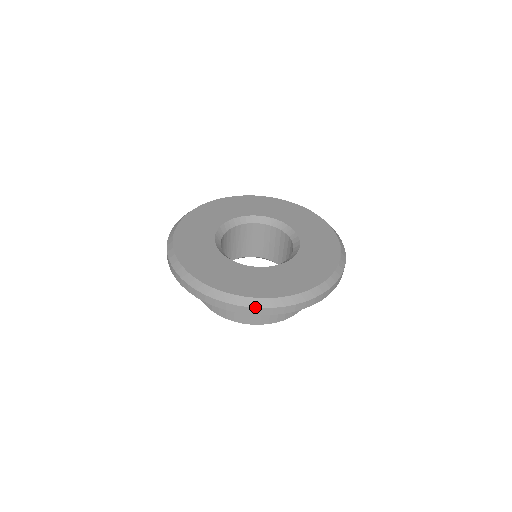
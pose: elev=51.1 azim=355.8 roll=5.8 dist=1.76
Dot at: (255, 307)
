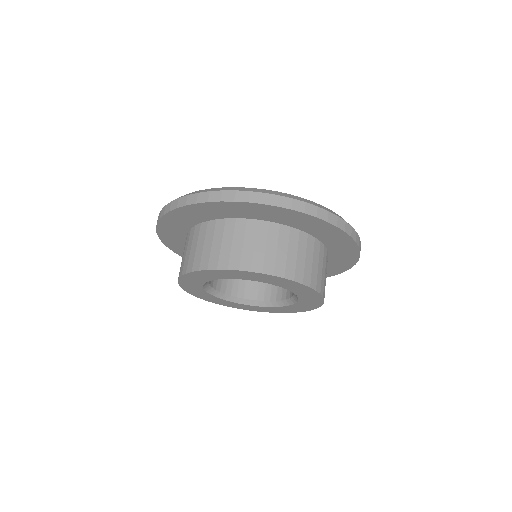
Dot at: (169, 203)
